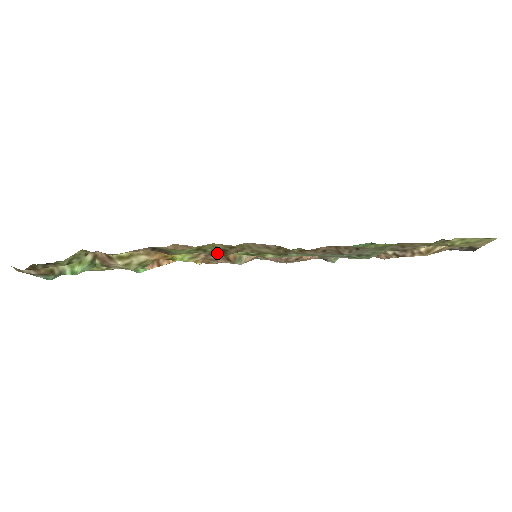
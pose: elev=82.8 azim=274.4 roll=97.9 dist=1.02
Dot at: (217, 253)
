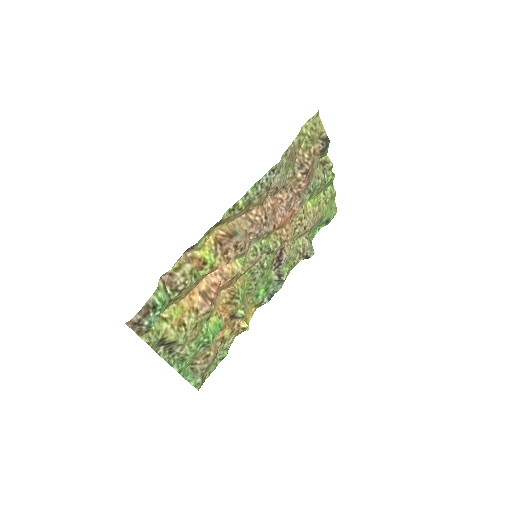
Dot at: (217, 224)
